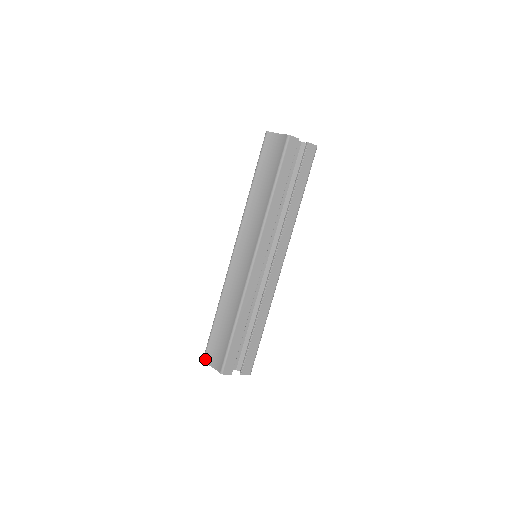
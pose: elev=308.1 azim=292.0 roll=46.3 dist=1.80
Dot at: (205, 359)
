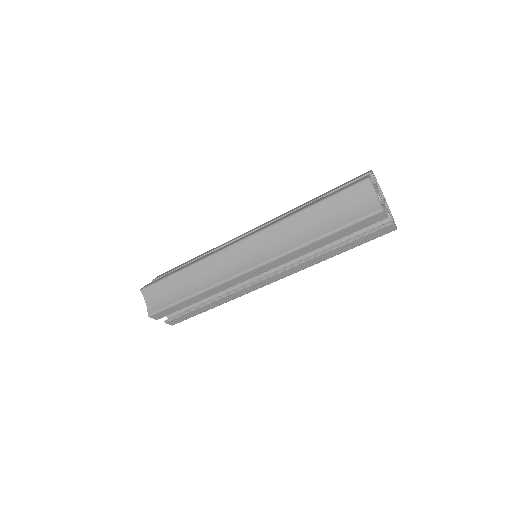
Dot at: (144, 291)
